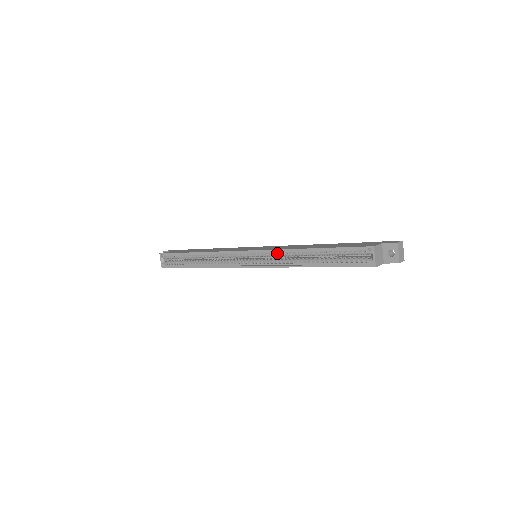
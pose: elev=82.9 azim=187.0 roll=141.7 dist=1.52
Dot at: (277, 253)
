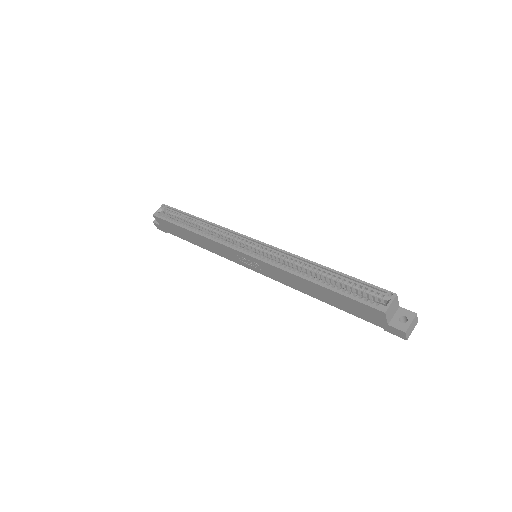
Dot at: (286, 257)
